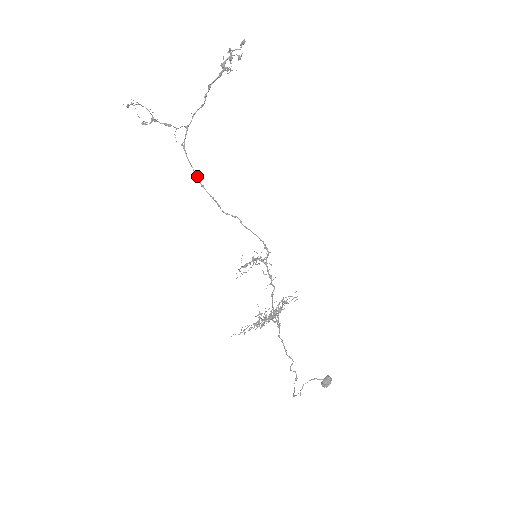
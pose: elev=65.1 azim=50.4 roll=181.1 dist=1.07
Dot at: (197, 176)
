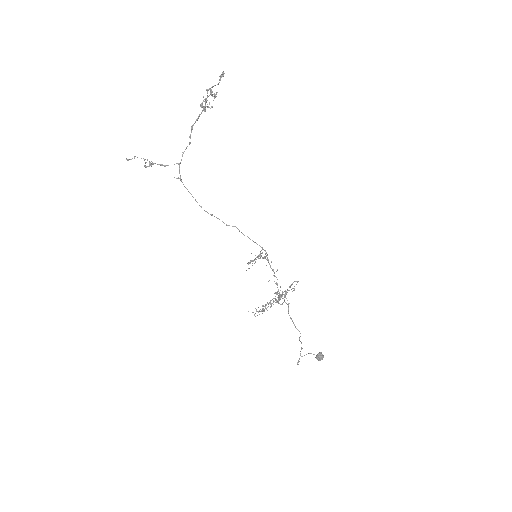
Dot at: (195, 200)
